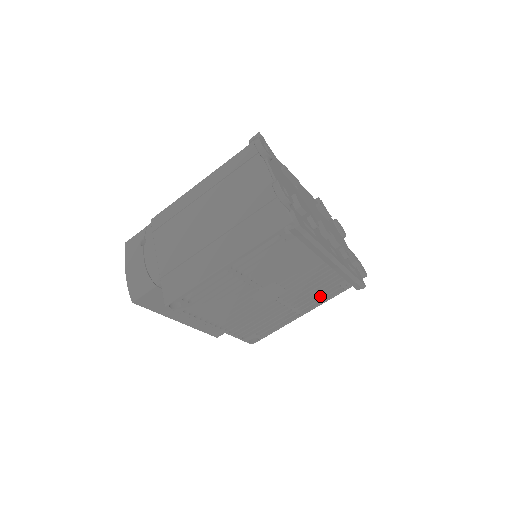
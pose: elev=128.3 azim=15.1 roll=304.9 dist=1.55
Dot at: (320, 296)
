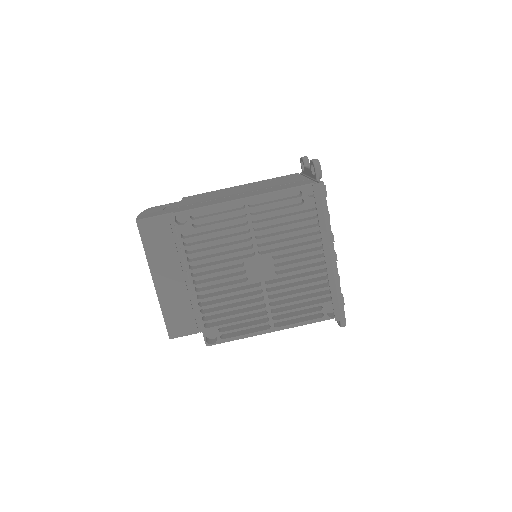
Dot at: (298, 314)
